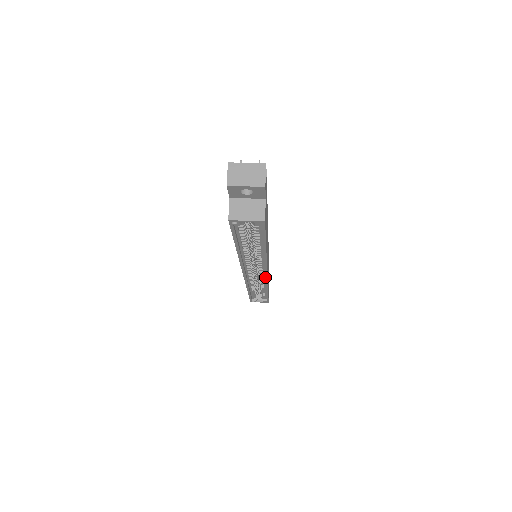
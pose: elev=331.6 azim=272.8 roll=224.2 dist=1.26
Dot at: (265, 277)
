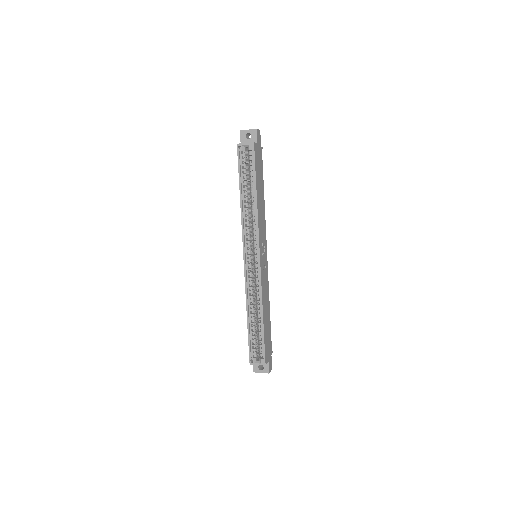
Dot at: (259, 264)
